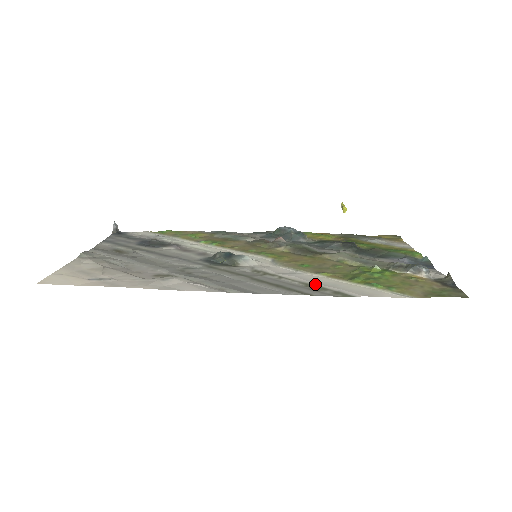
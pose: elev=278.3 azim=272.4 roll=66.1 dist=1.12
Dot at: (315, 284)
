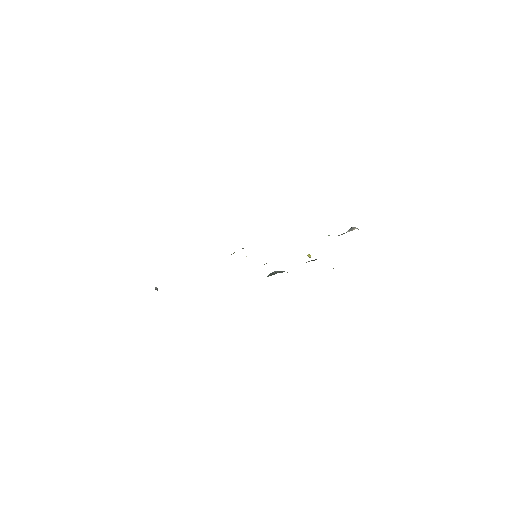
Dot at: occluded
